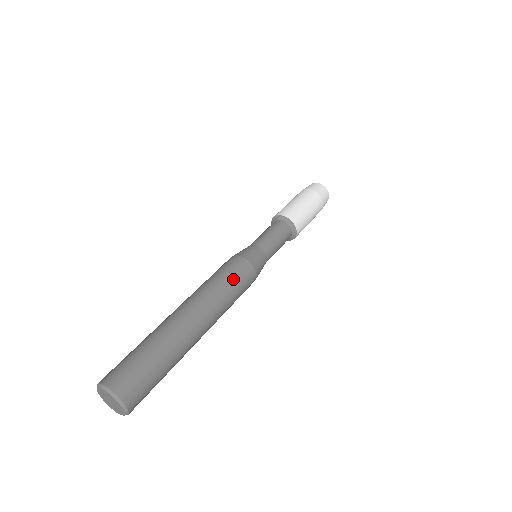
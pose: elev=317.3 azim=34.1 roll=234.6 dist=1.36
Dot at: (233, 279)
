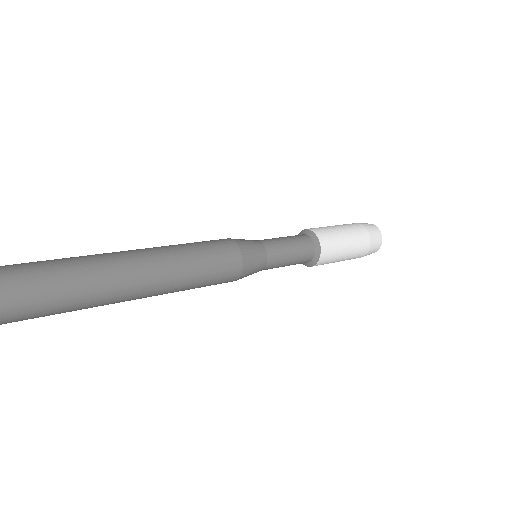
Dot at: (205, 249)
